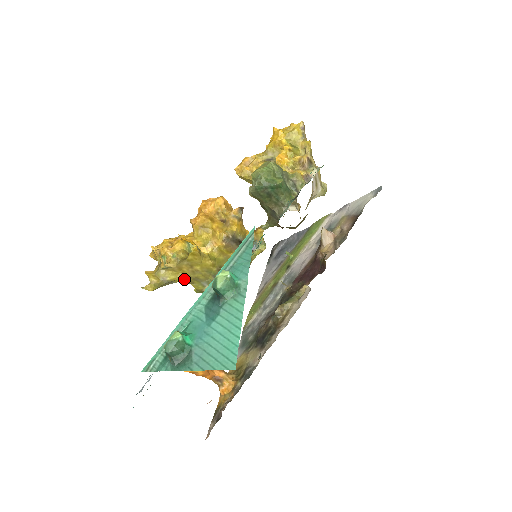
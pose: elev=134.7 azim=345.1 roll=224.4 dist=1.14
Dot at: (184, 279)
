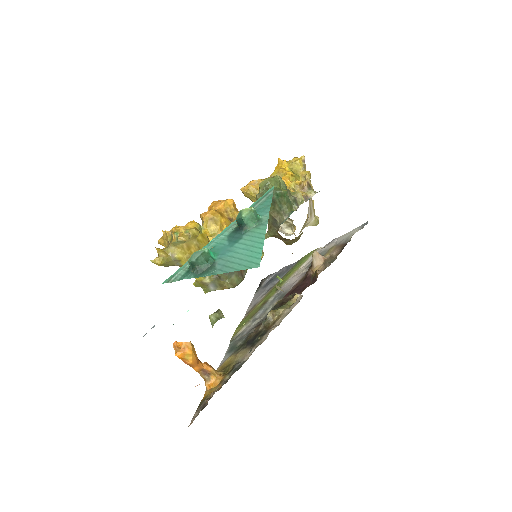
Dot at: occluded
